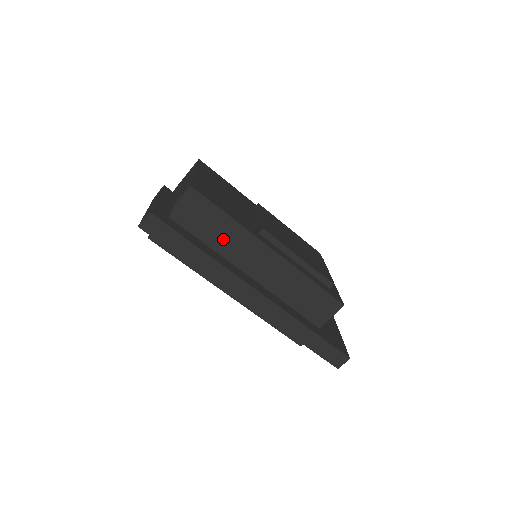
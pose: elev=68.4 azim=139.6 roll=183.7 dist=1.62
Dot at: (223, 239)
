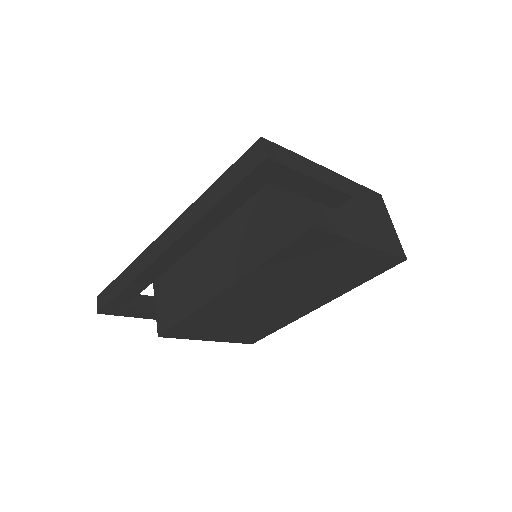
Dot at: (185, 268)
